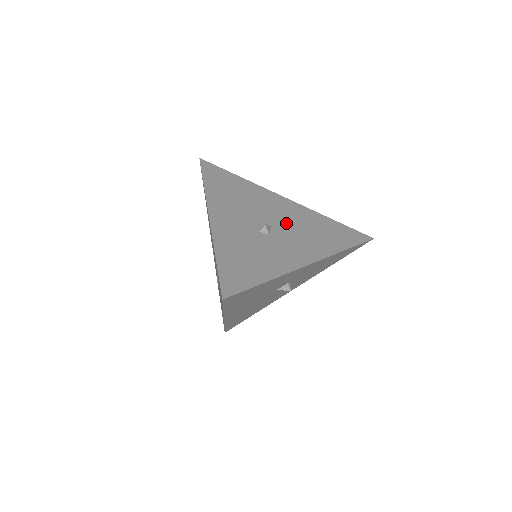
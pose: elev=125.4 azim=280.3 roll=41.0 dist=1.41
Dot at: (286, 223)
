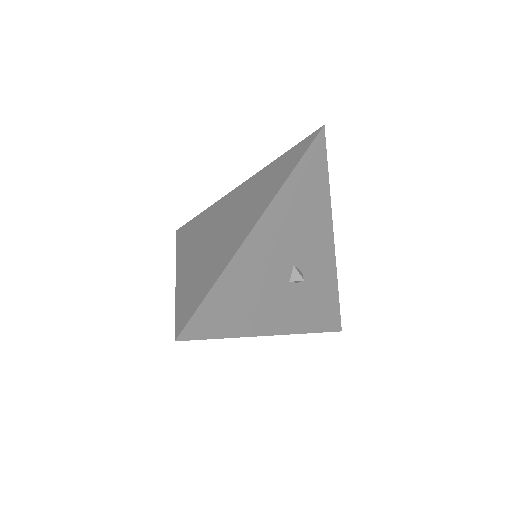
Dot at: (292, 244)
